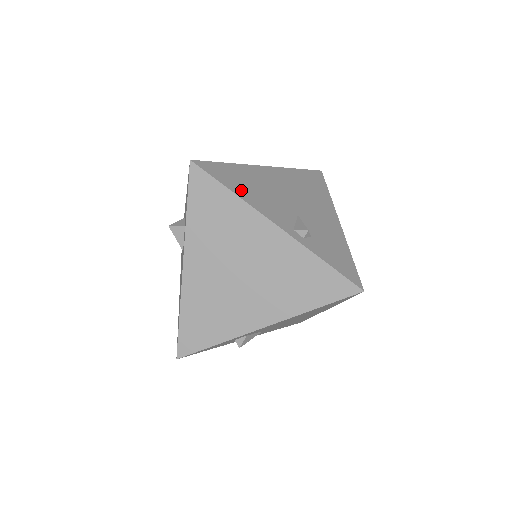
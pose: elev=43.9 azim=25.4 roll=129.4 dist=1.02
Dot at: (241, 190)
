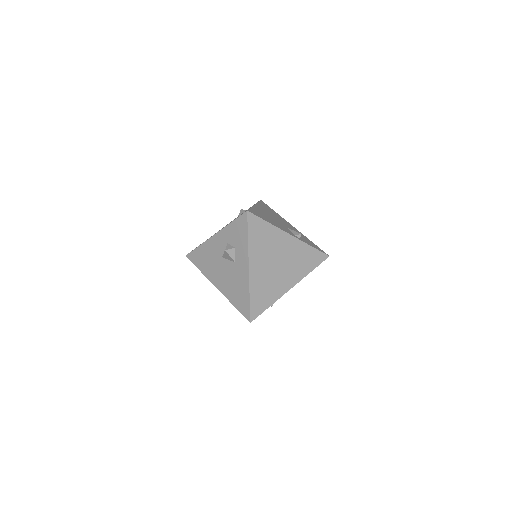
Dot at: (269, 221)
